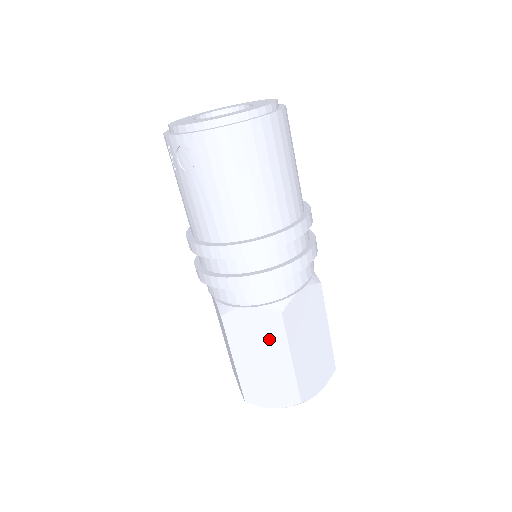
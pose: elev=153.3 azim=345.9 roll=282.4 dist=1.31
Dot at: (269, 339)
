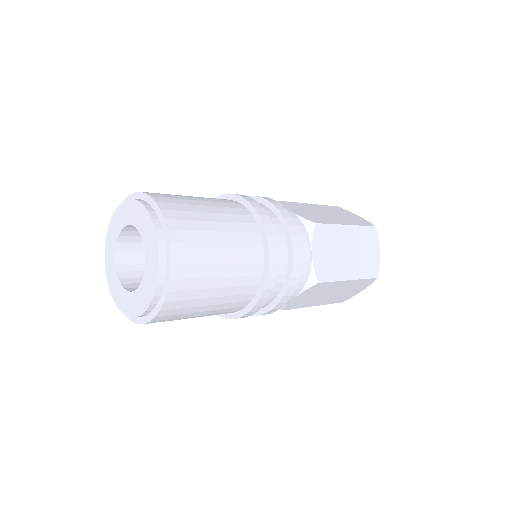
Dot at: (324, 290)
